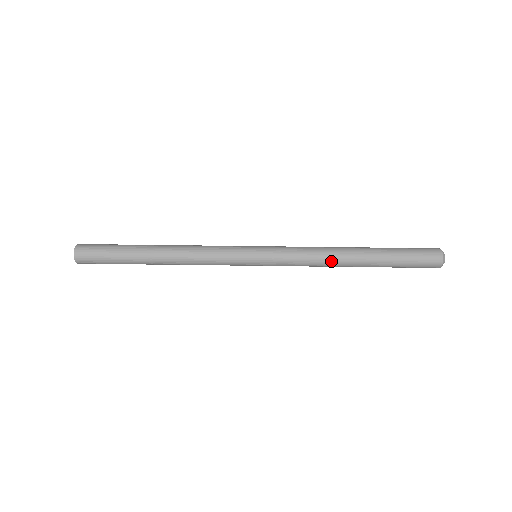
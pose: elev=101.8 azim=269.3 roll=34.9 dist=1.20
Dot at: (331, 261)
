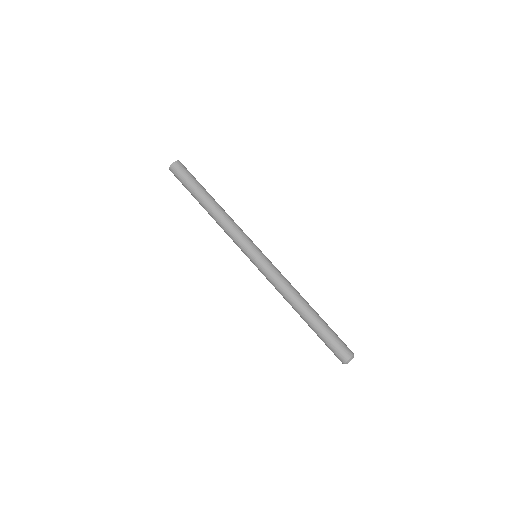
Dot at: (289, 298)
